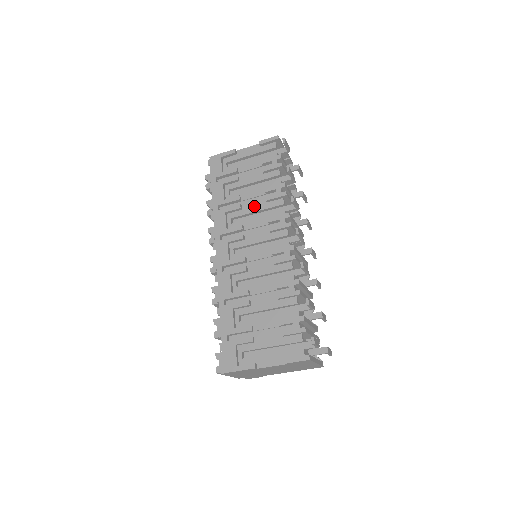
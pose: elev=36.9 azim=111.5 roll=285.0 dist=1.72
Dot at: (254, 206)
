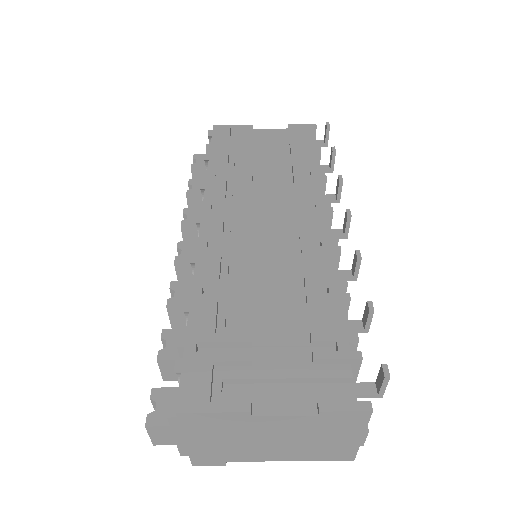
Dot at: (273, 184)
